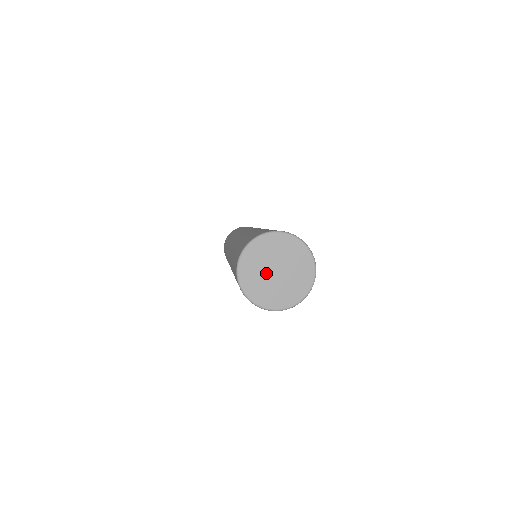
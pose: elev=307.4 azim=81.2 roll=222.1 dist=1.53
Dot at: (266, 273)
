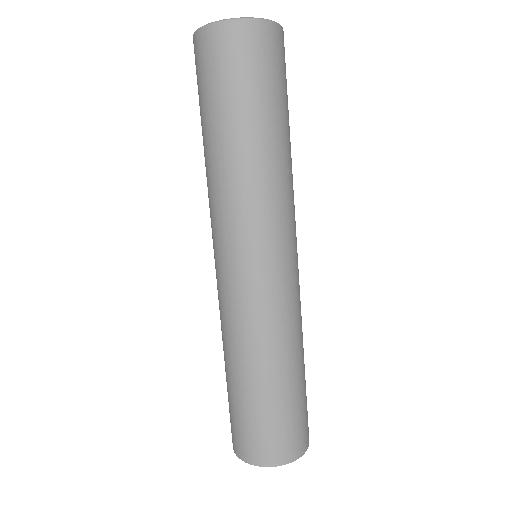
Dot at: occluded
